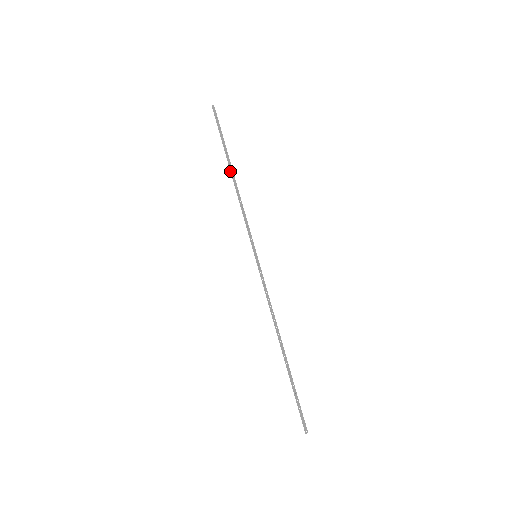
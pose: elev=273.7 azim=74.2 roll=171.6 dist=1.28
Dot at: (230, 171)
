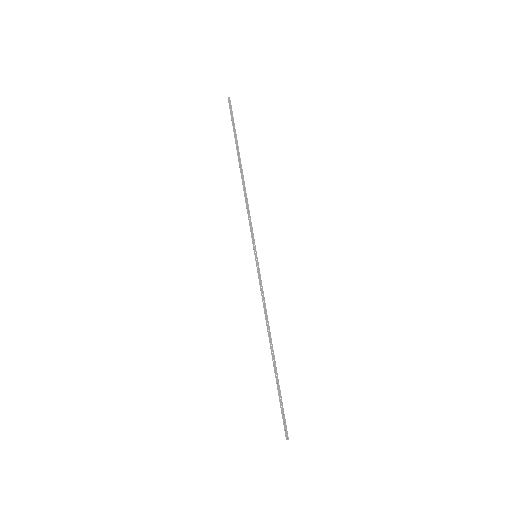
Dot at: (239, 167)
